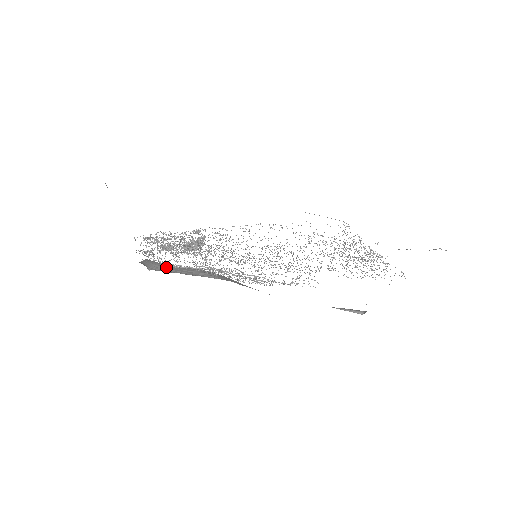
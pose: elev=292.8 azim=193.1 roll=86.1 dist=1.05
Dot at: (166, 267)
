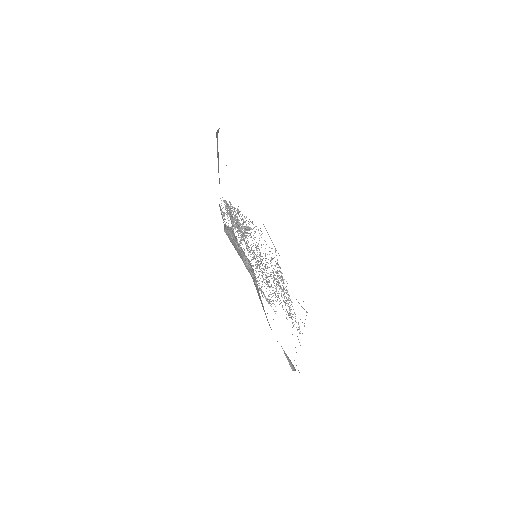
Dot at: (235, 240)
